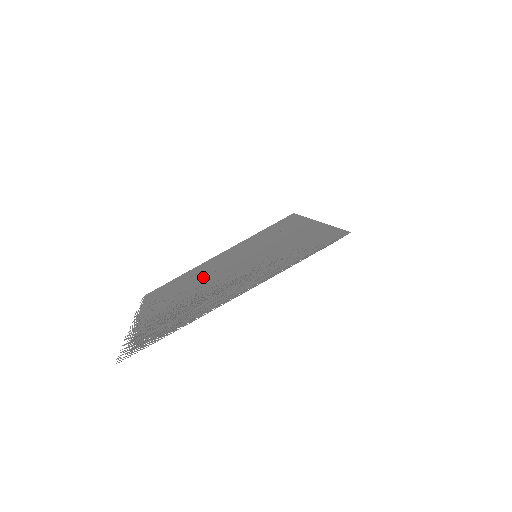
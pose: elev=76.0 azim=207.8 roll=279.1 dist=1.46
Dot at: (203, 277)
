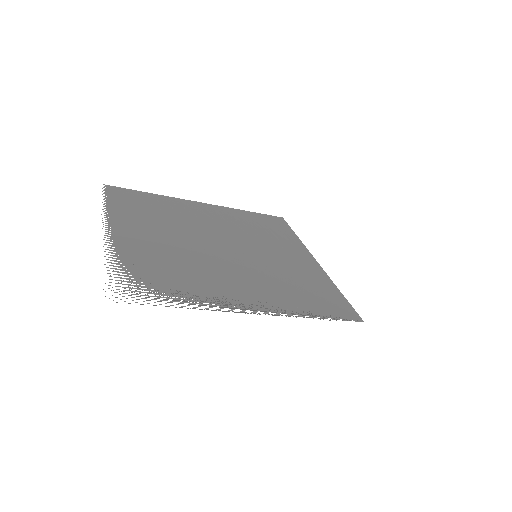
Dot at: (191, 230)
